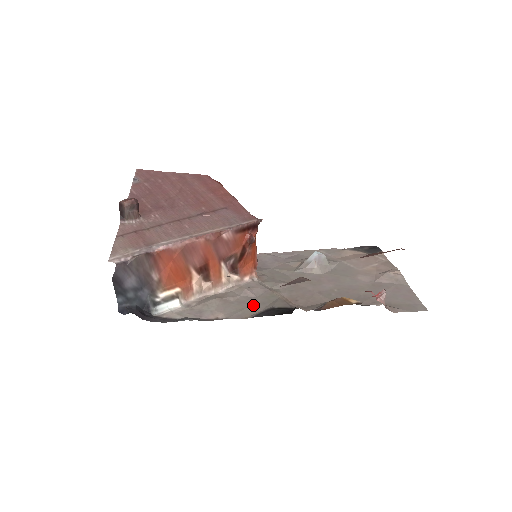
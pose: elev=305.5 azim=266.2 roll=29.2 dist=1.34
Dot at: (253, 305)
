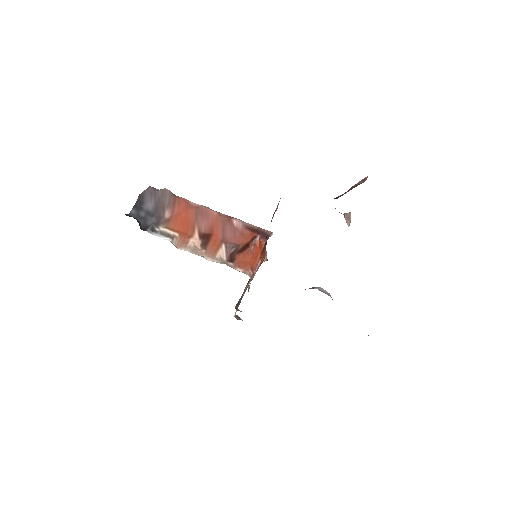
Dot at: occluded
